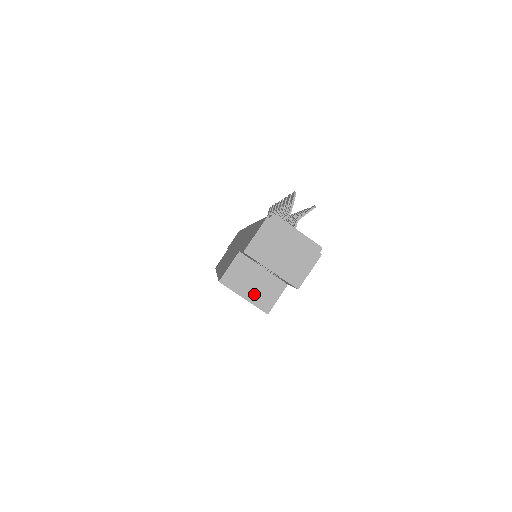
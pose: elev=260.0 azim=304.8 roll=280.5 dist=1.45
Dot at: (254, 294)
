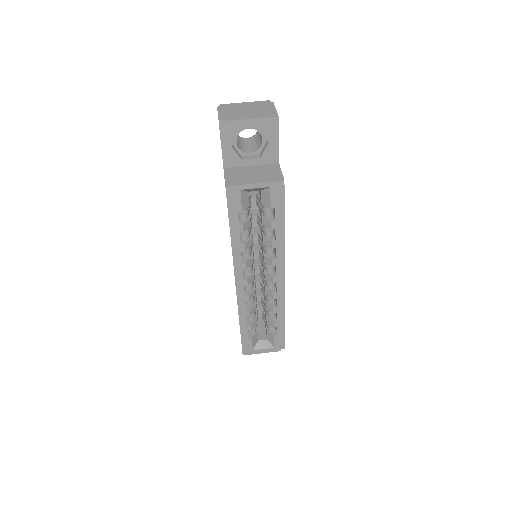
Dot at: (260, 178)
